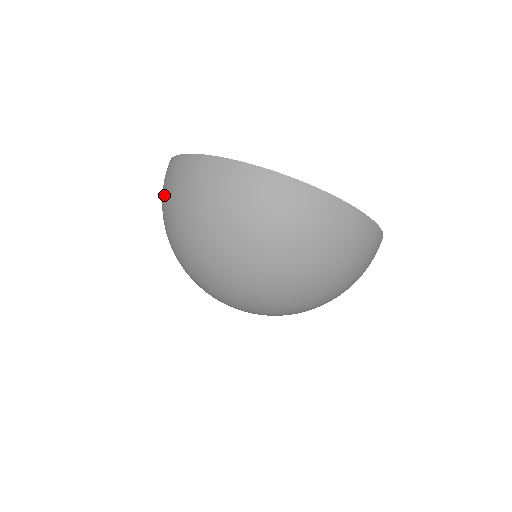
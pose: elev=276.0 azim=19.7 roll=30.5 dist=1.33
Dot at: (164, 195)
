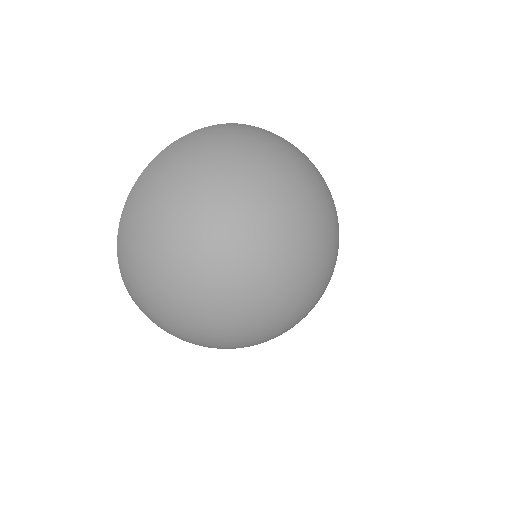
Dot at: (199, 150)
